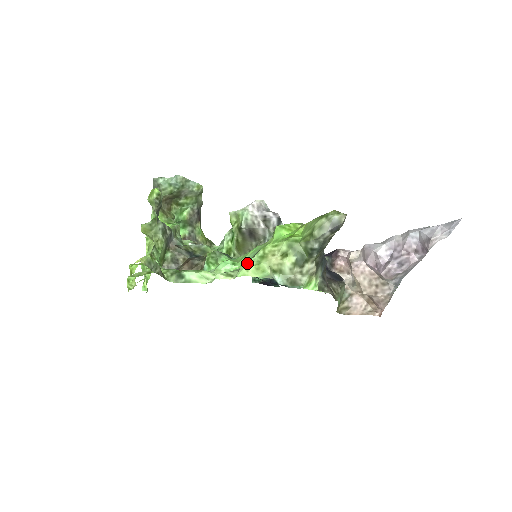
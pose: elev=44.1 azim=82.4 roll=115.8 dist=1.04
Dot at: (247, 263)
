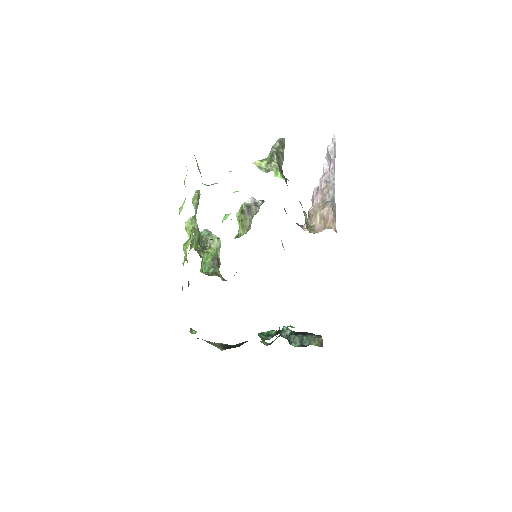
Dot at: occluded
